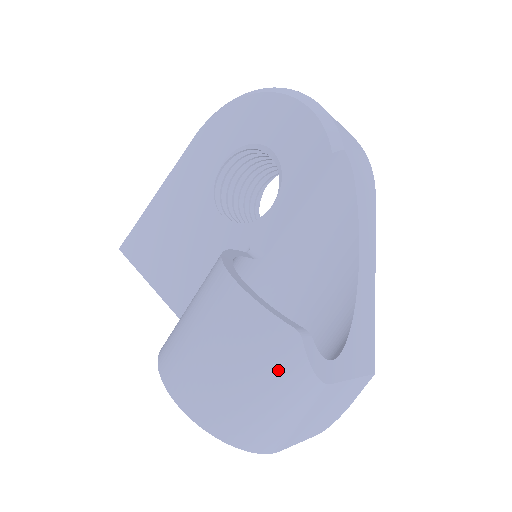
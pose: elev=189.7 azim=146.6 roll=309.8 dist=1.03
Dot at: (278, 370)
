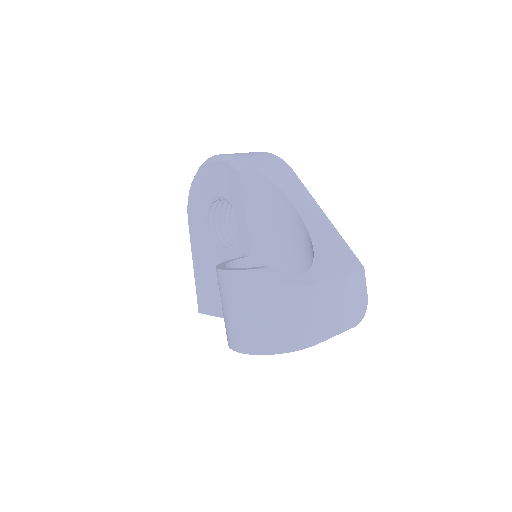
Dot at: (267, 296)
